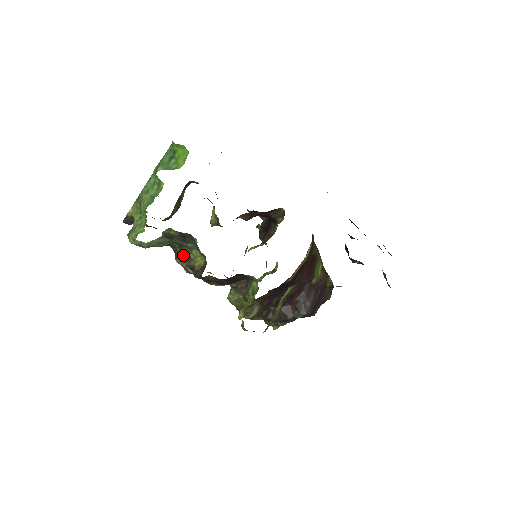
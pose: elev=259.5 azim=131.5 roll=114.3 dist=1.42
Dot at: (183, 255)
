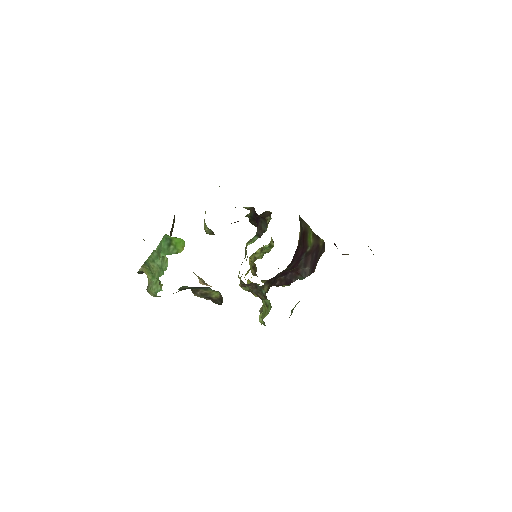
Dot at: (199, 292)
